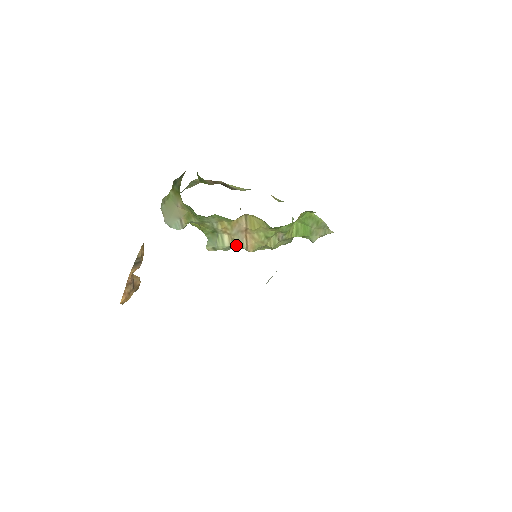
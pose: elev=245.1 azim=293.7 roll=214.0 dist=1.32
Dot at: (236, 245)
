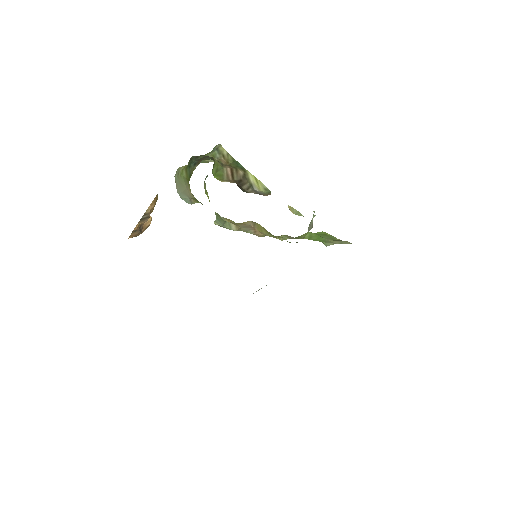
Dot at: (244, 231)
